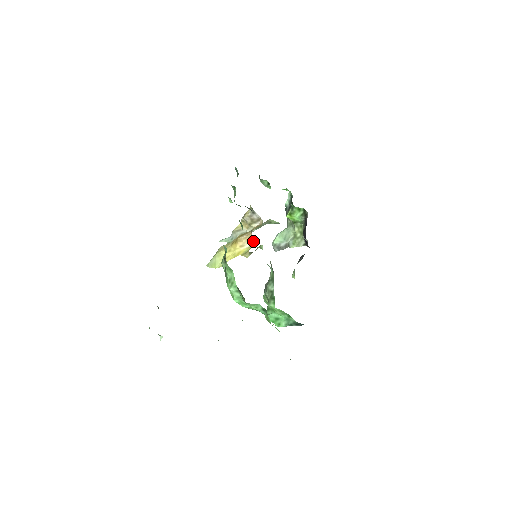
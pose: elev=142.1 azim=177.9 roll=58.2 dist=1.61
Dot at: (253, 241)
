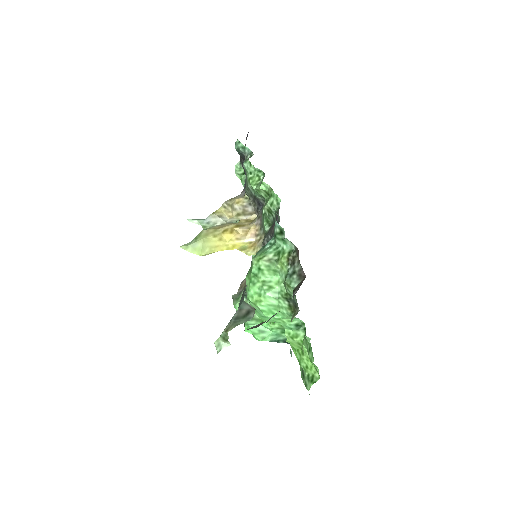
Dot at: (254, 238)
